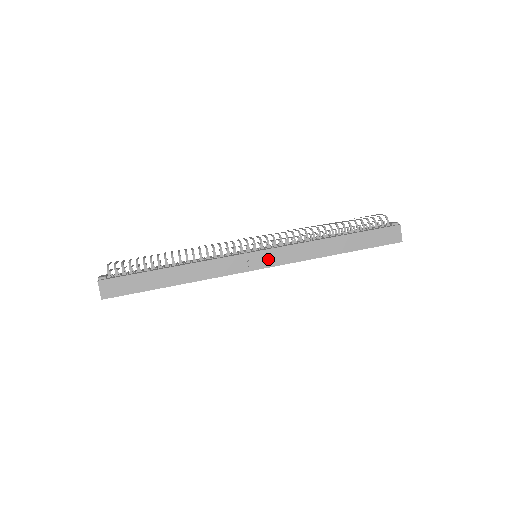
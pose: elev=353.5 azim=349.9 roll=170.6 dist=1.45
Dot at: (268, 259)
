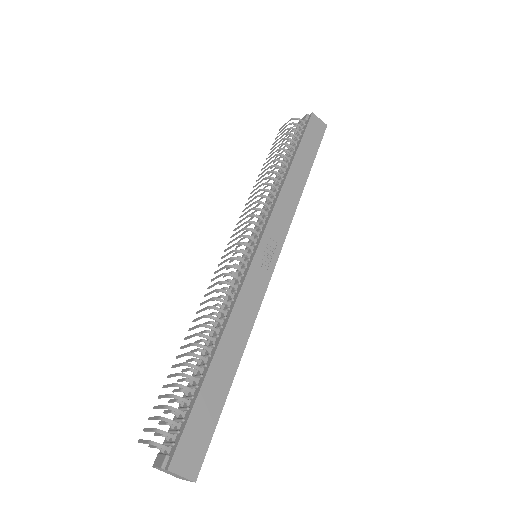
Dot at: (272, 244)
